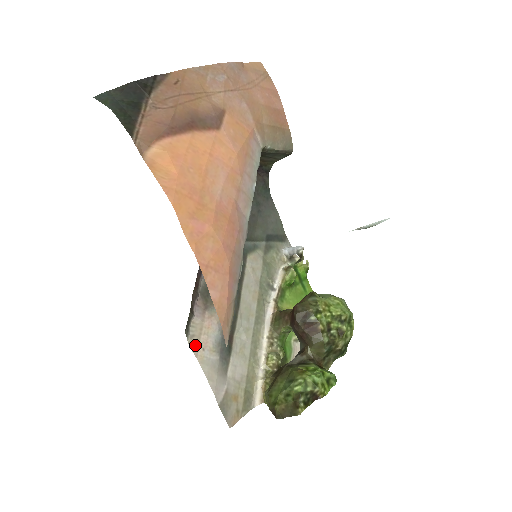
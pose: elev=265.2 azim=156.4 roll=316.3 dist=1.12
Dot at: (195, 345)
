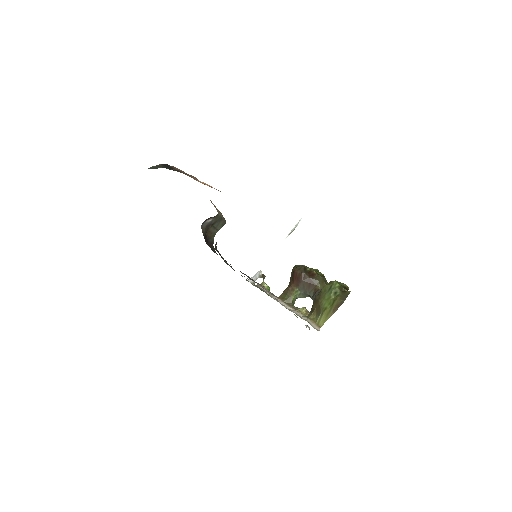
Dot at: occluded
